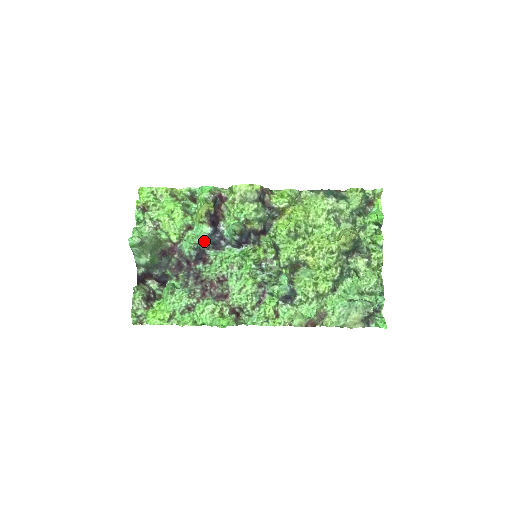
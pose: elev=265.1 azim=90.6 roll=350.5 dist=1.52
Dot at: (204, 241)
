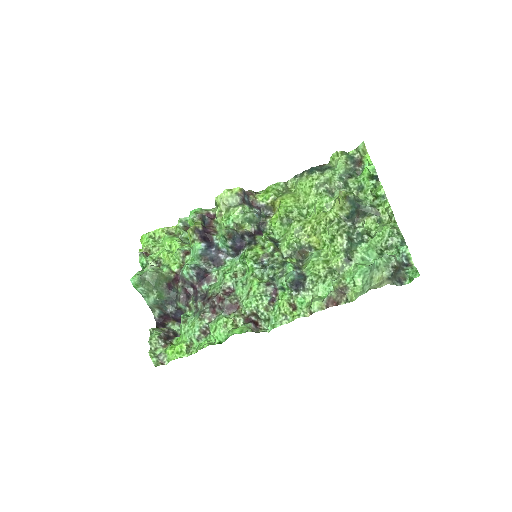
Dot at: (202, 260)
